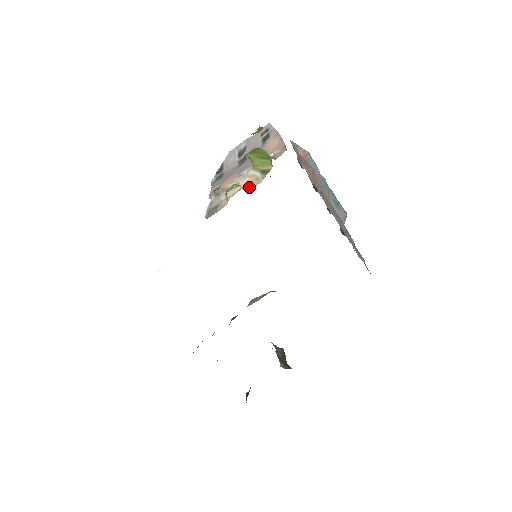
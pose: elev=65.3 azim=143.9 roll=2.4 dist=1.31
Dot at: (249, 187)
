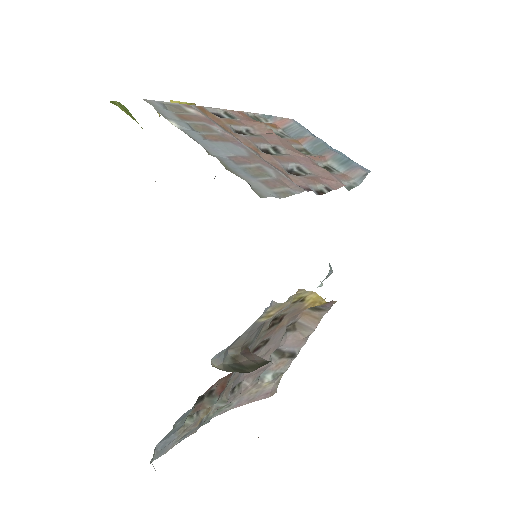
Dot at: occluded
